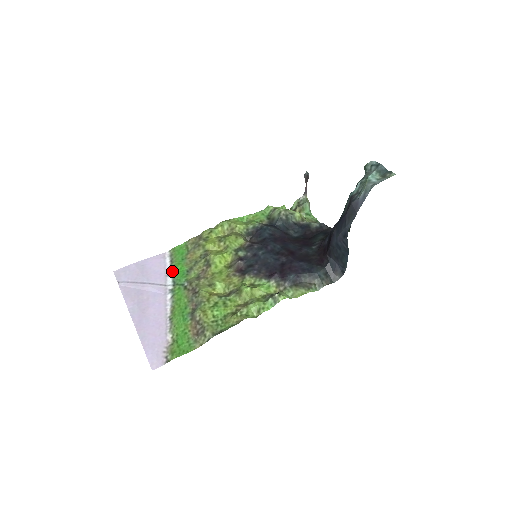
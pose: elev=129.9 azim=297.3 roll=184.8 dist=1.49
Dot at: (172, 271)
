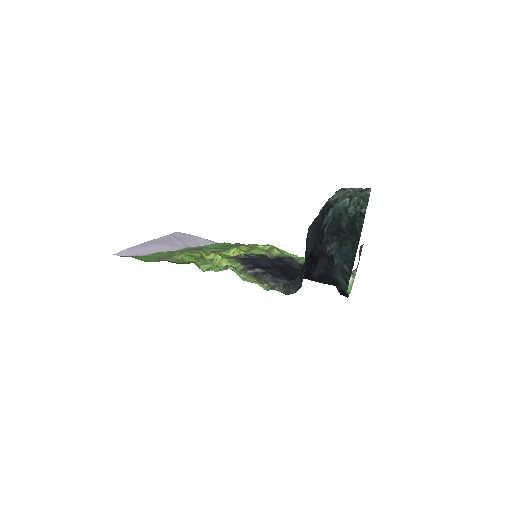
Dot at: occluded
